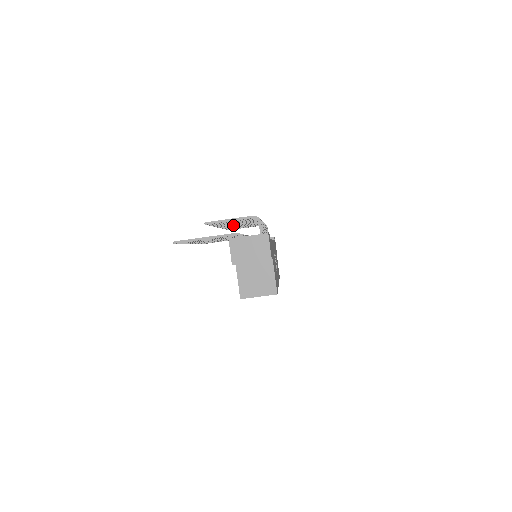
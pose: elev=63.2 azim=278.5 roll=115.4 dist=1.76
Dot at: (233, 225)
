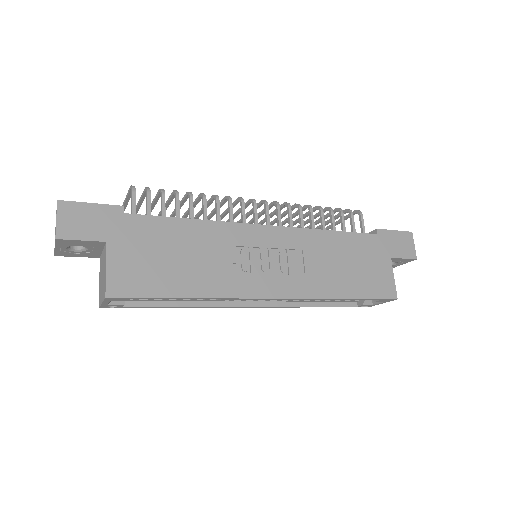
Dot at: (234, 215)
